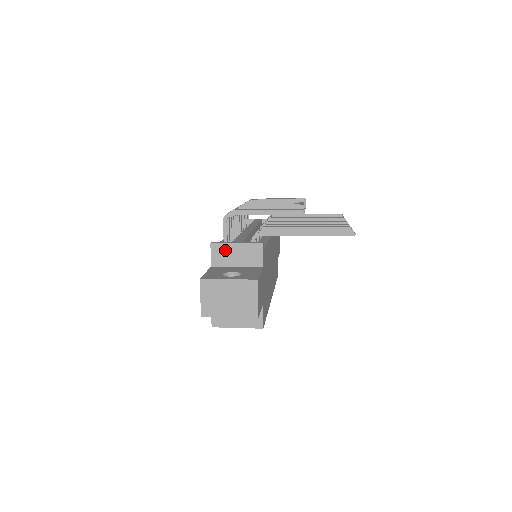
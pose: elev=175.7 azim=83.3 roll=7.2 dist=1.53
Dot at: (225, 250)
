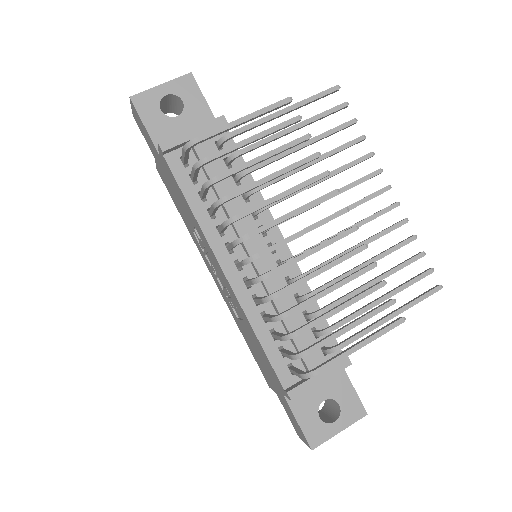
Dot at: occluded
